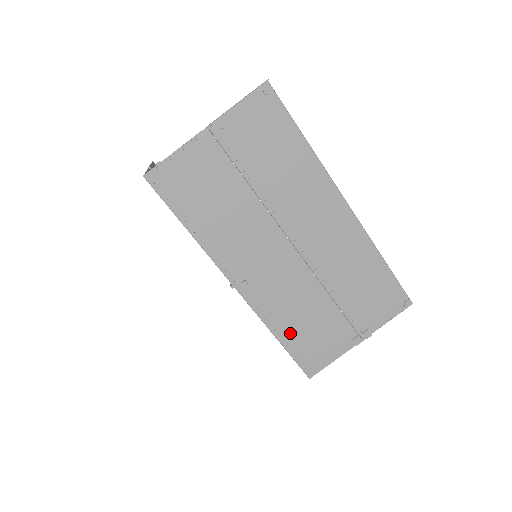
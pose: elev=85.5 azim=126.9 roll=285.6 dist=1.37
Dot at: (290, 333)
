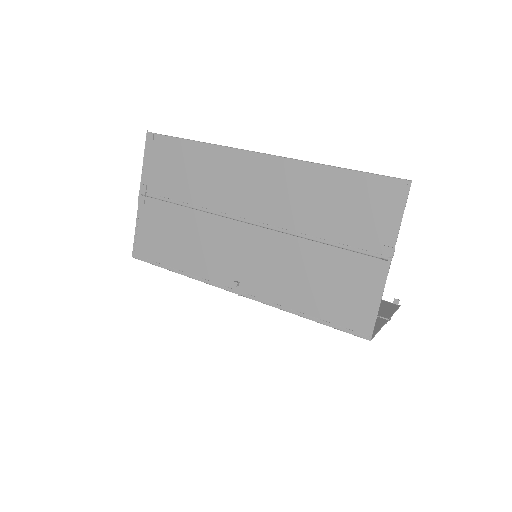
Dot at: (310, 304)
